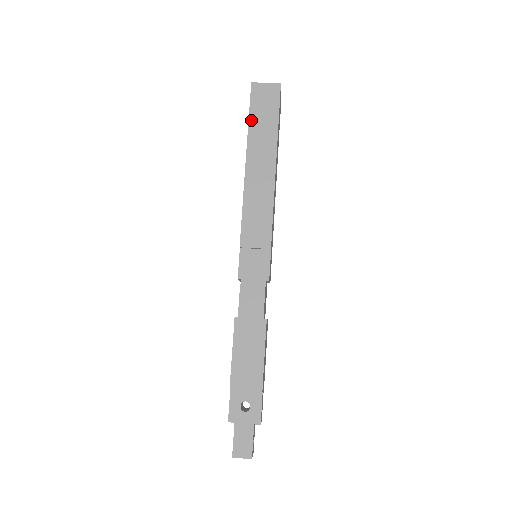
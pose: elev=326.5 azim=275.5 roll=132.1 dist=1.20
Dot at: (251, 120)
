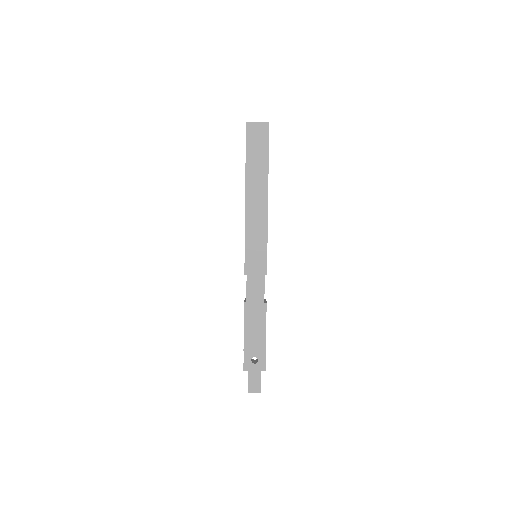
Dot at: (247, 153)
